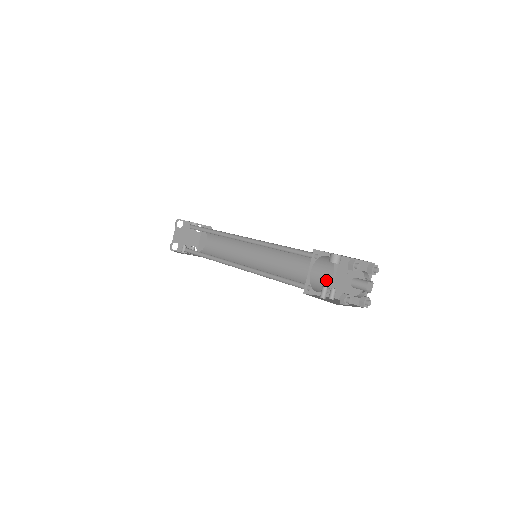
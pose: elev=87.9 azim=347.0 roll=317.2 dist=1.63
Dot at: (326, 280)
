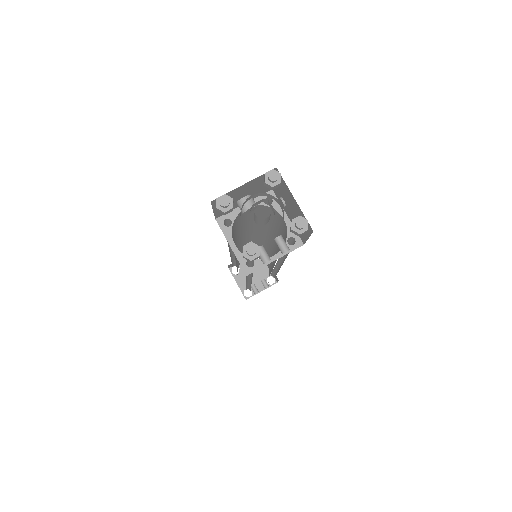
Dot at: (285, 230)
